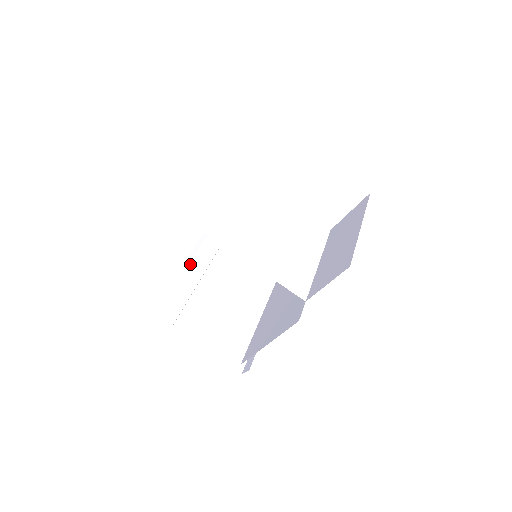
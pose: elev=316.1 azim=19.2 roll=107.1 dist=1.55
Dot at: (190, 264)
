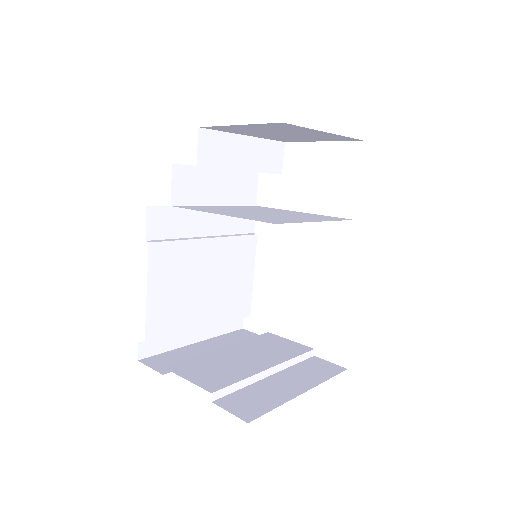
Dot at: (224, 342)
